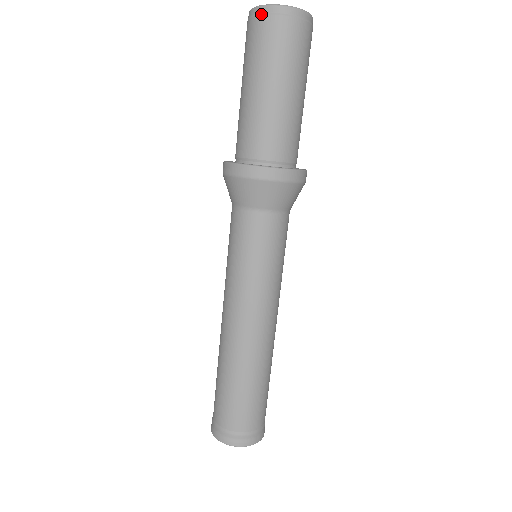
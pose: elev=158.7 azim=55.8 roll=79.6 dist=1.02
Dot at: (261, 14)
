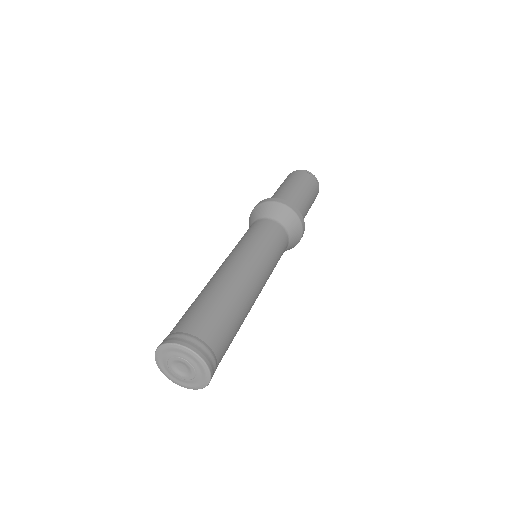
Dot at: (297, 171)
